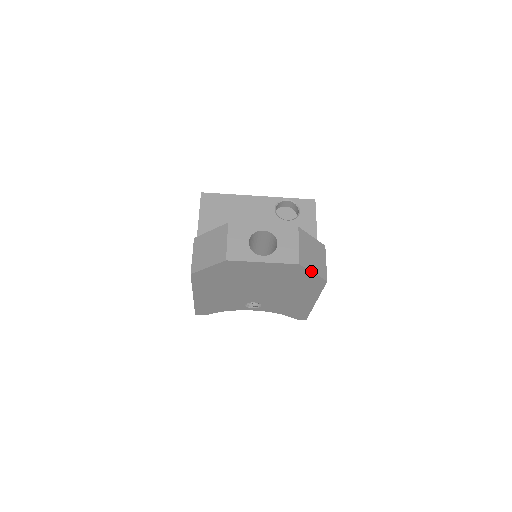
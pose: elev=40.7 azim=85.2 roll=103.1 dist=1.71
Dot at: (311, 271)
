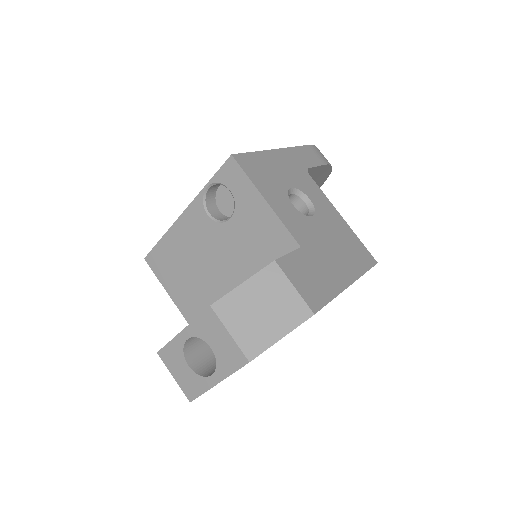
Dot at: (275, 342)
